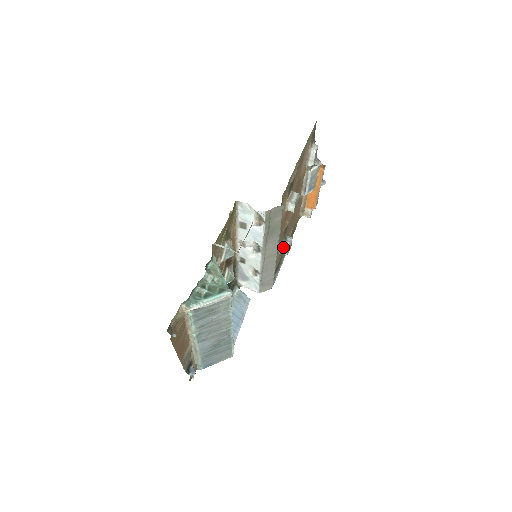
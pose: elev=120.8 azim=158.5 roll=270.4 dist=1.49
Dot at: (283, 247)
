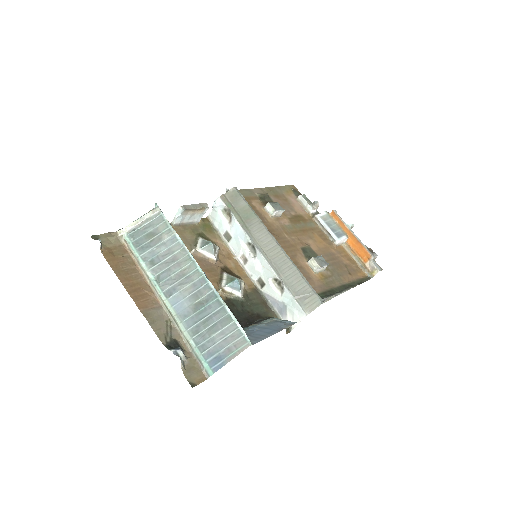
Dot at: (310, 261)
